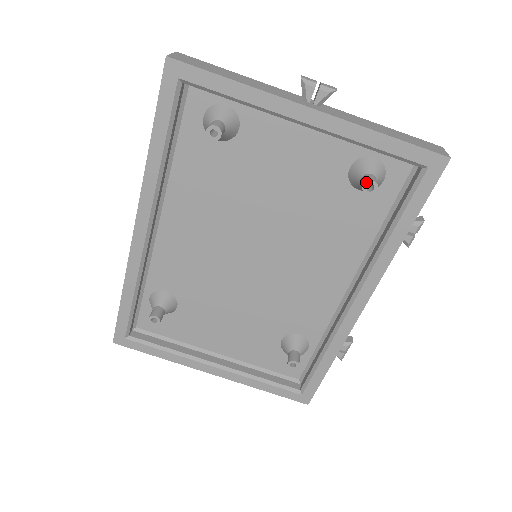
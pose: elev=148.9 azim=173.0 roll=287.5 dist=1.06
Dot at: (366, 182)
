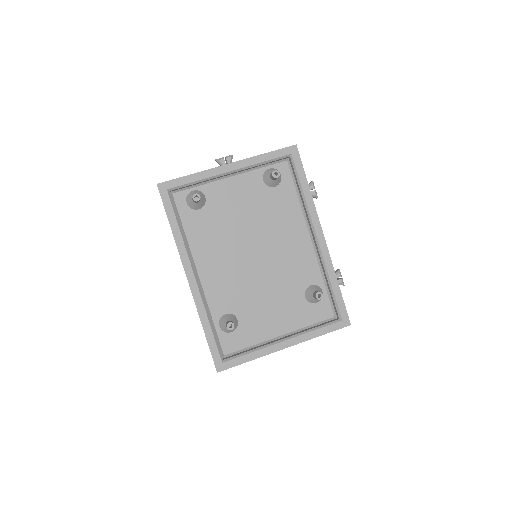
Dot at: (272, 173)
